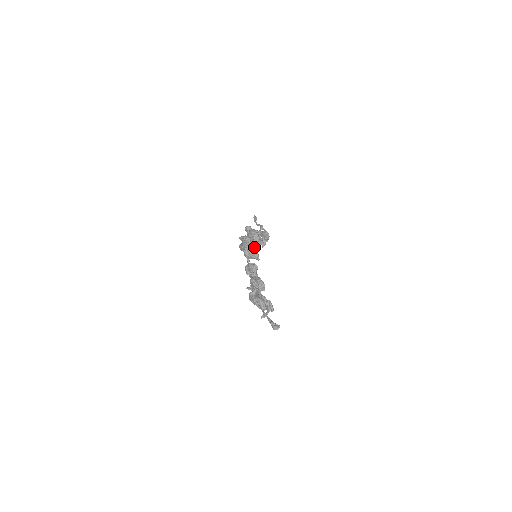
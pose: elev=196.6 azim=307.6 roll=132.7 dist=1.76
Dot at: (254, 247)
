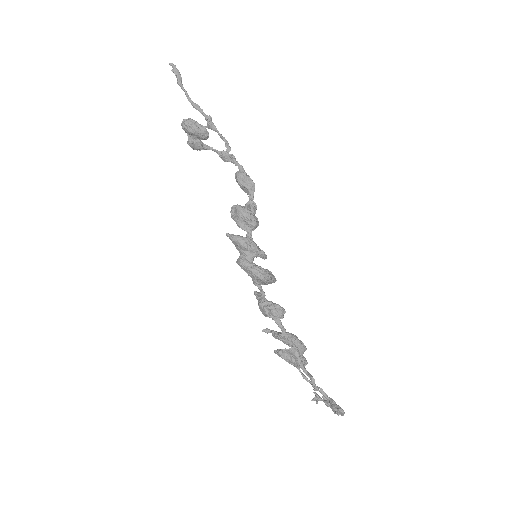
Dot at: occluded
